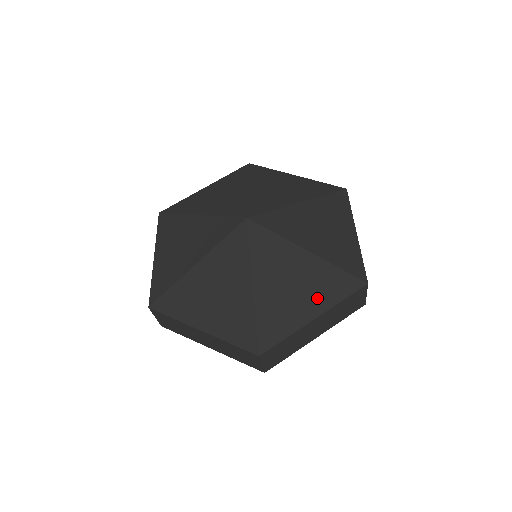
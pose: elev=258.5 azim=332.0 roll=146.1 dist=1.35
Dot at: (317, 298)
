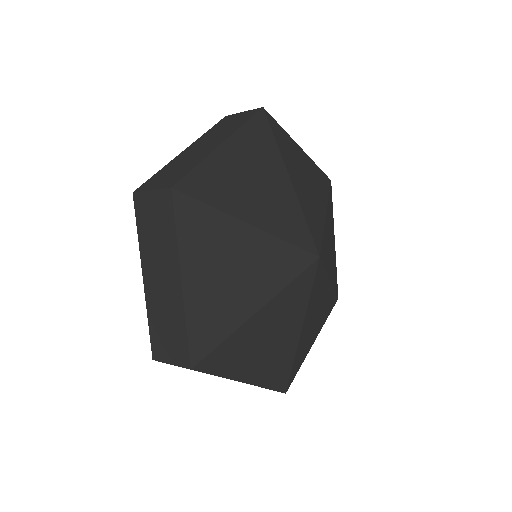
Dot at: (320, 324)
